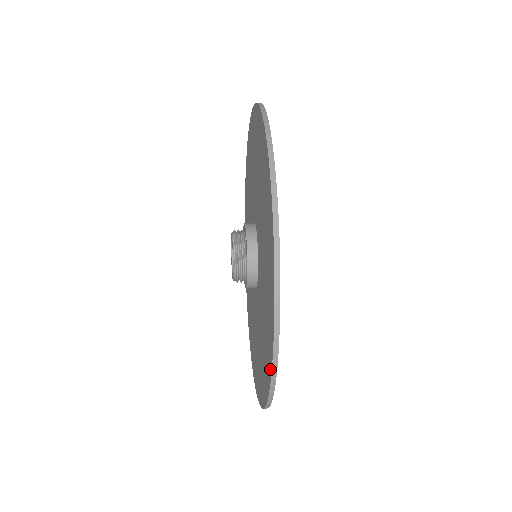
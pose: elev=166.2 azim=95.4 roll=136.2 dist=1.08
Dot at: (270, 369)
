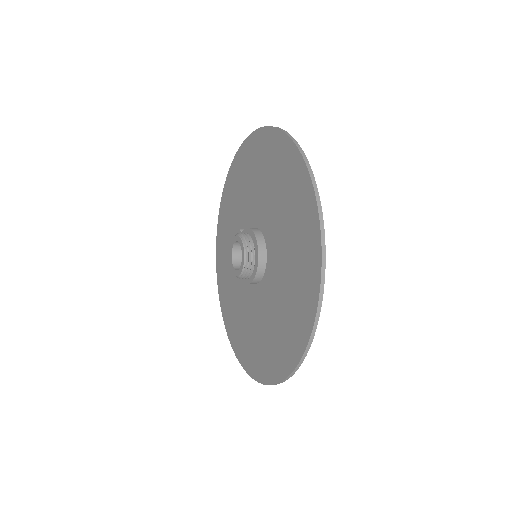
Dot at: (286, 372)
